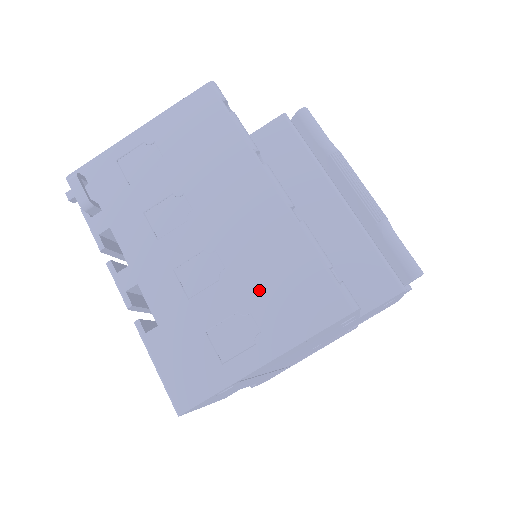
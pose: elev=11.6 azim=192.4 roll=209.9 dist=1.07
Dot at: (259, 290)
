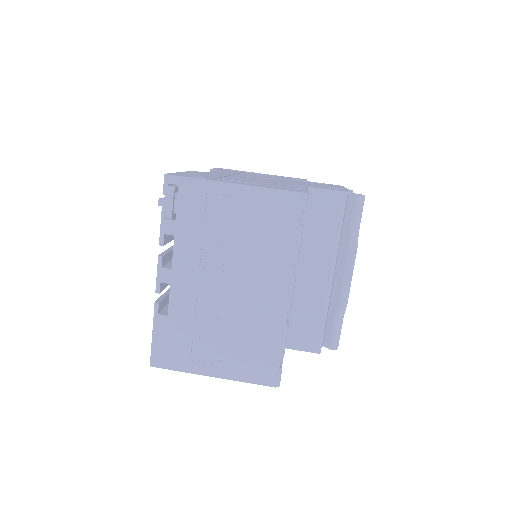
Dot at: (236, 341)
